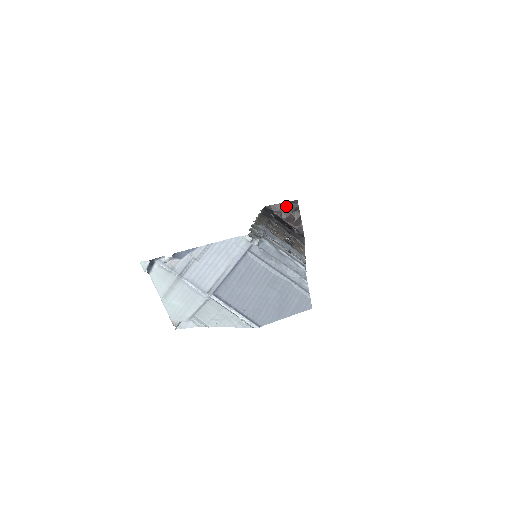
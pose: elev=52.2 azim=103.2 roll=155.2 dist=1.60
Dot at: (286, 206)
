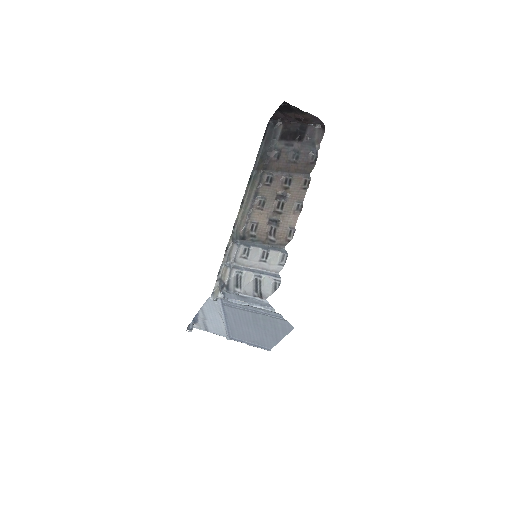
Dot at: (282, 111)
